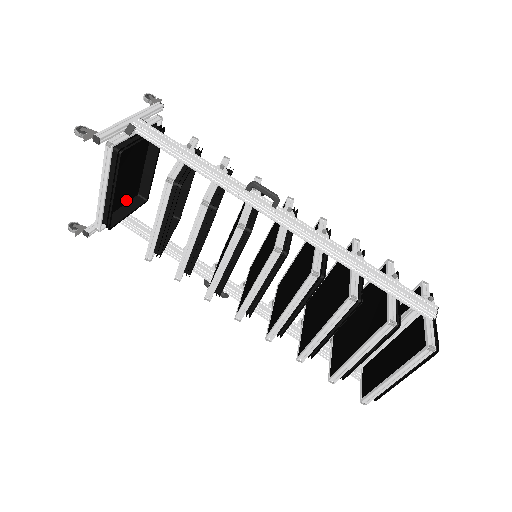
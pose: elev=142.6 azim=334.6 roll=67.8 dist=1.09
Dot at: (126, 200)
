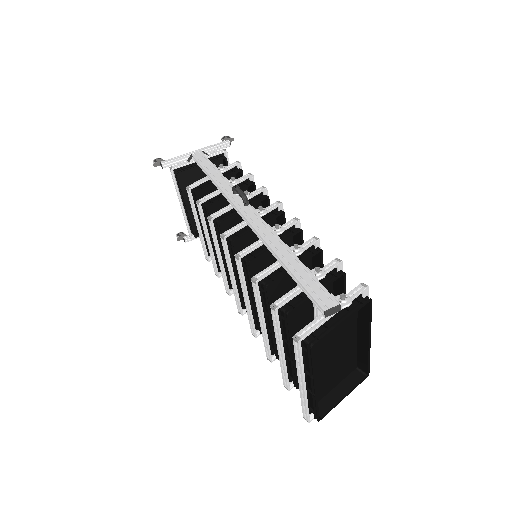
Dot at: occluded
